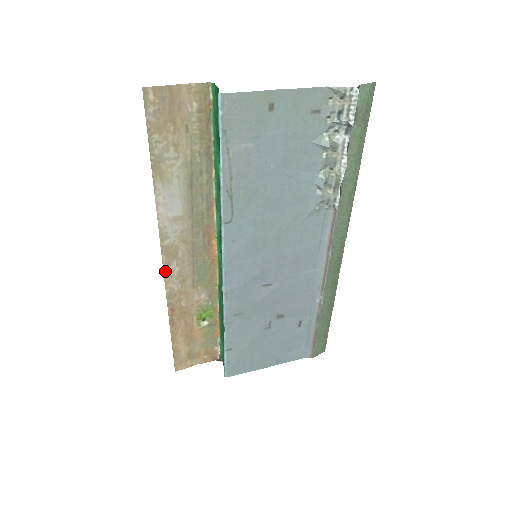
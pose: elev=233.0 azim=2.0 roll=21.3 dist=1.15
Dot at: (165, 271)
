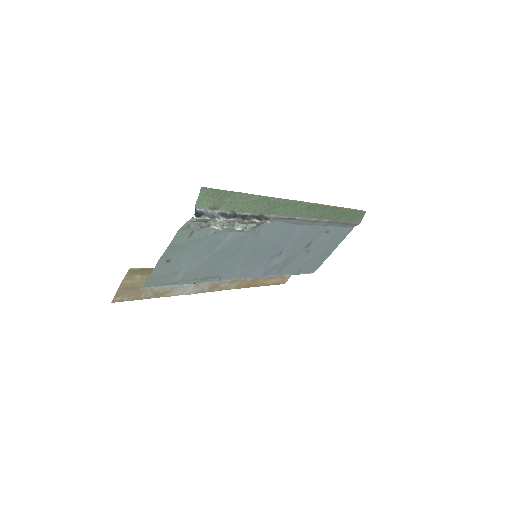
Dot at: occluded
